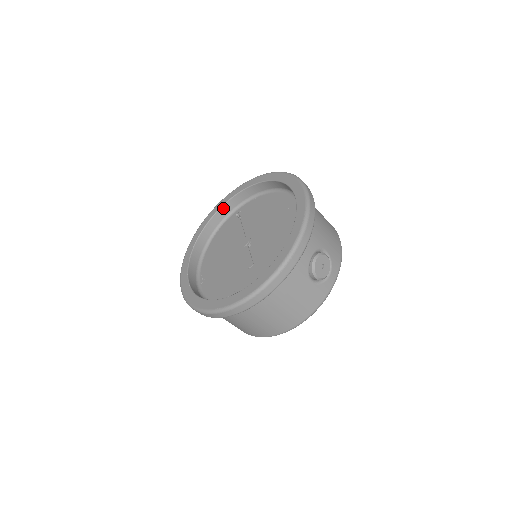
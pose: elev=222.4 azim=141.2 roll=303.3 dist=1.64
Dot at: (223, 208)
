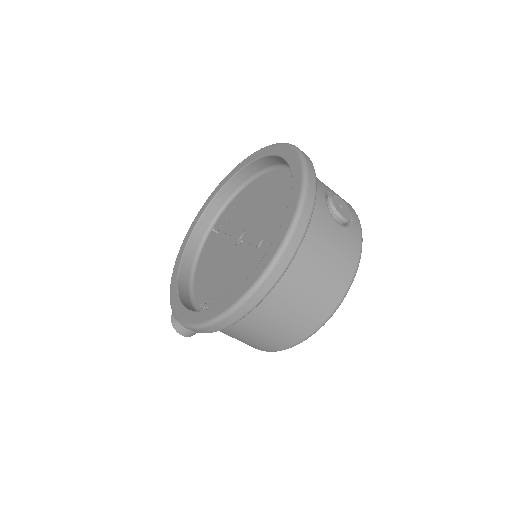
Dot at: (194, 234)
